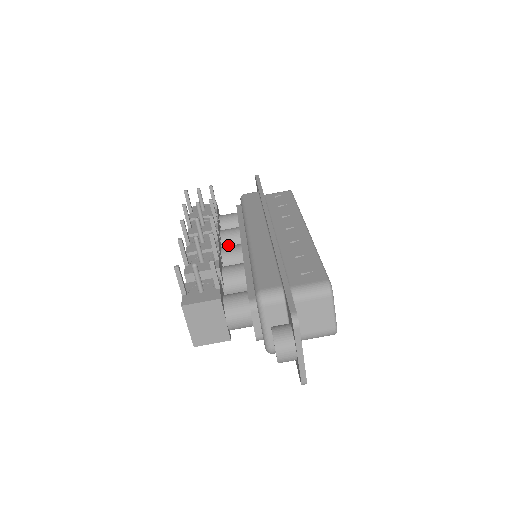
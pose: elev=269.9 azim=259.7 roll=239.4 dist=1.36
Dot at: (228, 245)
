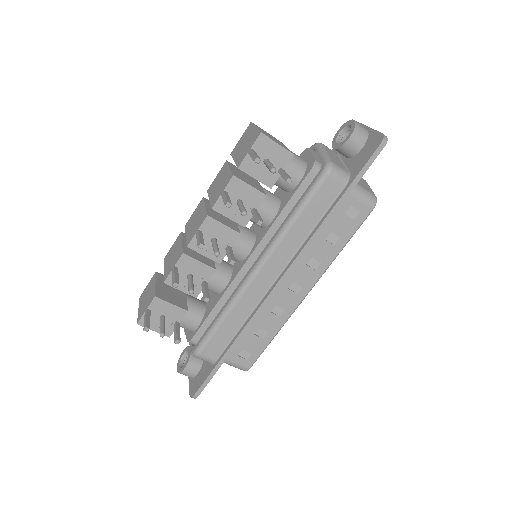
Dot at: occluded
